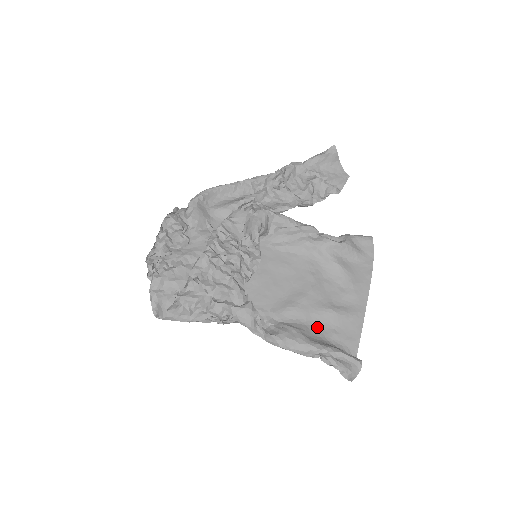
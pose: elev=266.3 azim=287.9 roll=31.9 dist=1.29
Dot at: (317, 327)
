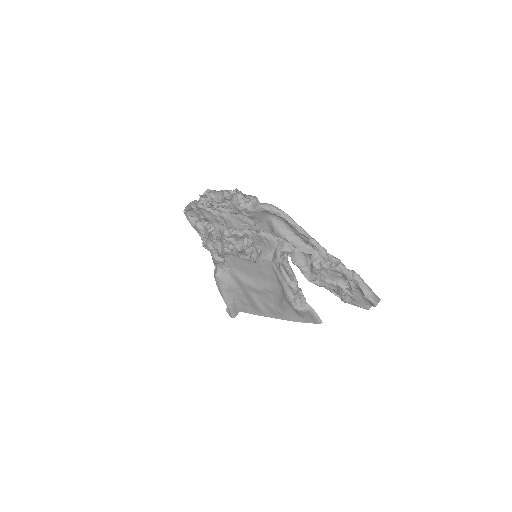
Dot at: (241, 293)
